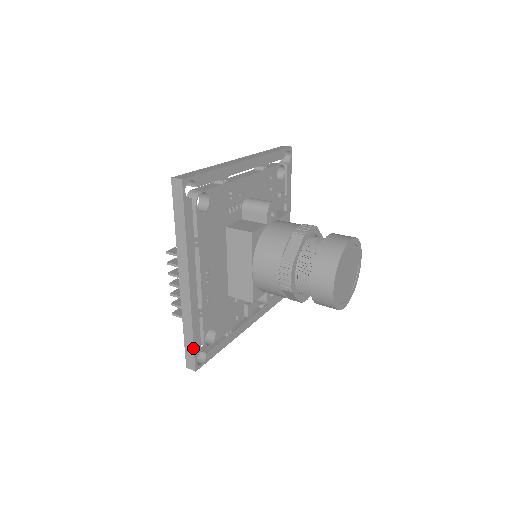
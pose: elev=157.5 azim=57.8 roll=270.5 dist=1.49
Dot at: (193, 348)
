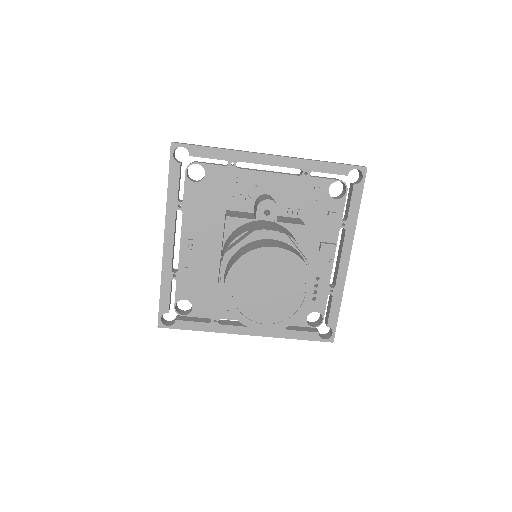
Dot at: (159, 303)
